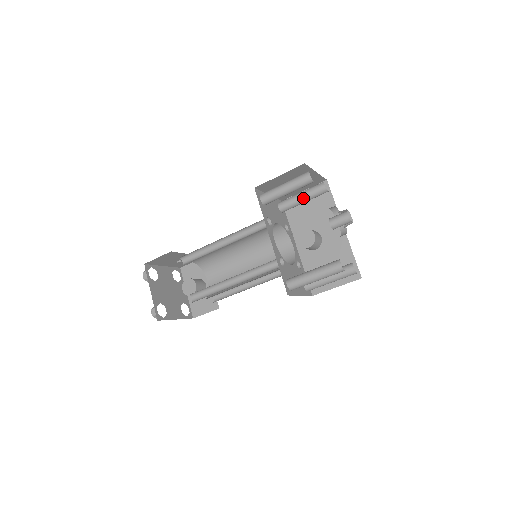
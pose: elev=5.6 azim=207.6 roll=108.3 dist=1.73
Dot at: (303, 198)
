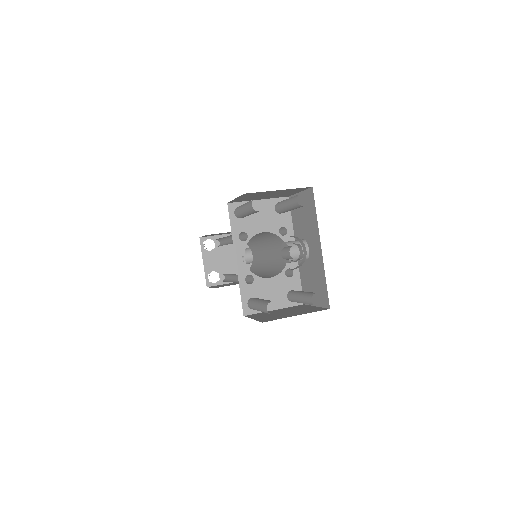
Dot at: (287, 207)
